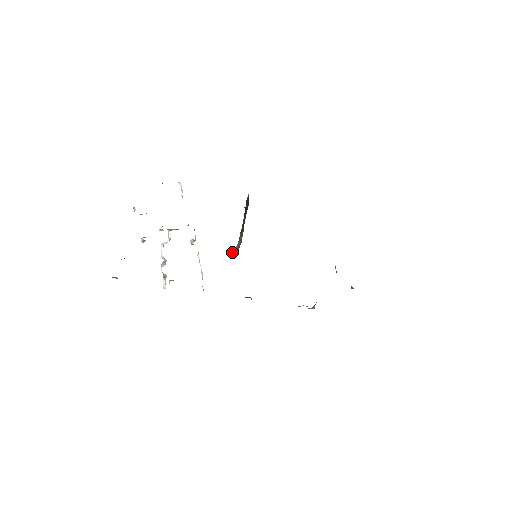
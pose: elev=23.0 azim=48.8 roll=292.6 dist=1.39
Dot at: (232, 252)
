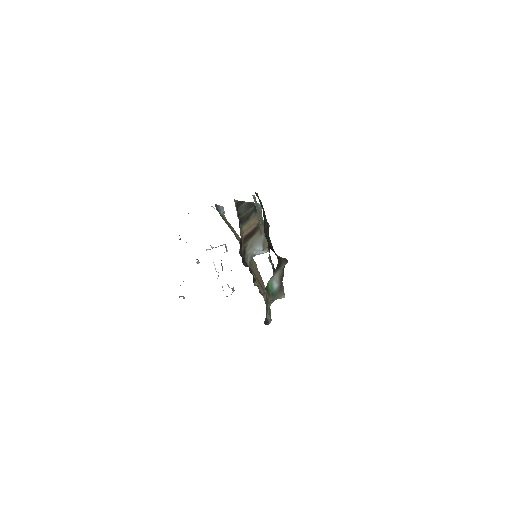
Dot at: (262, 253)
